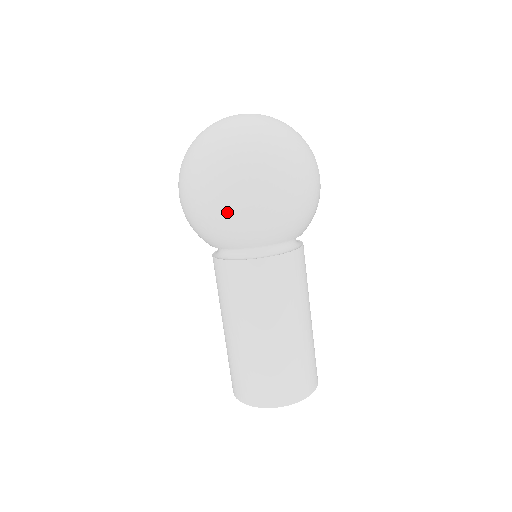
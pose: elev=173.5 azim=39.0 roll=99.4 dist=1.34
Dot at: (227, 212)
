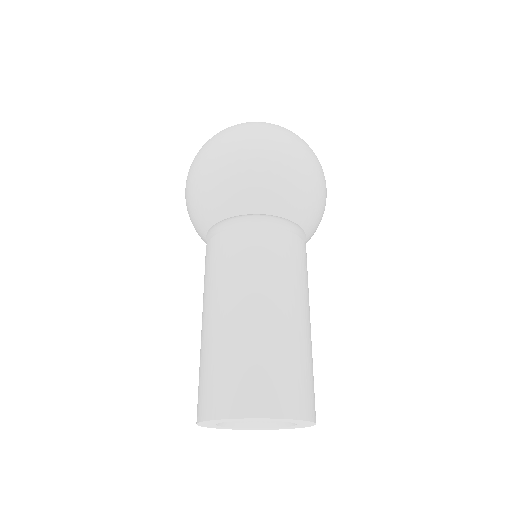
Dot at: (300, 172)
